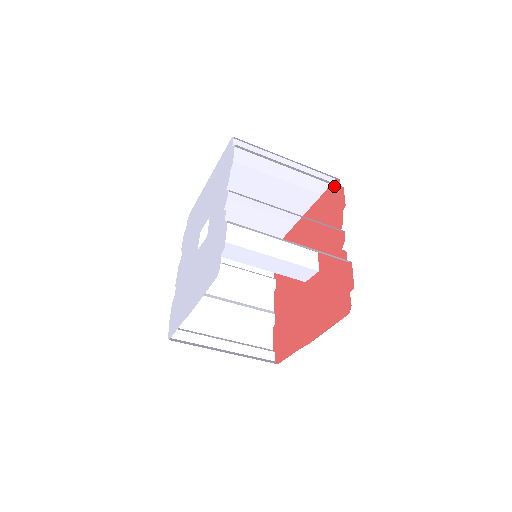
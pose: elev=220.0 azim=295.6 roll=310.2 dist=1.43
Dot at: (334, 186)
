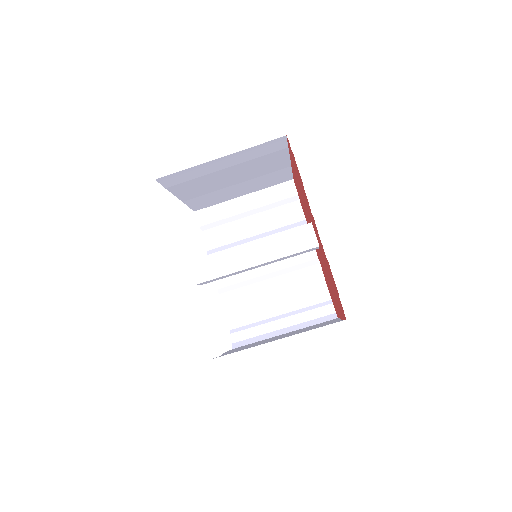
Dot at: (289, 145)
